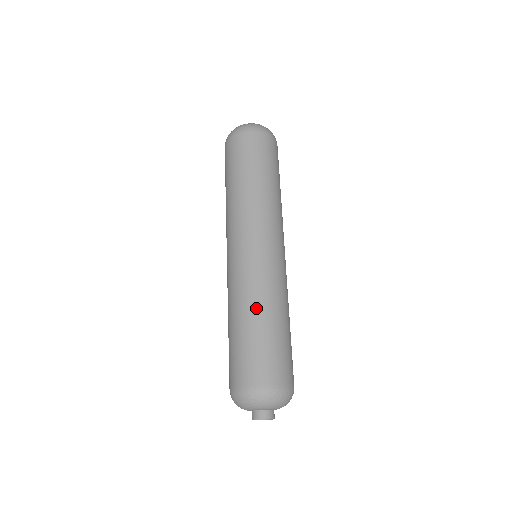
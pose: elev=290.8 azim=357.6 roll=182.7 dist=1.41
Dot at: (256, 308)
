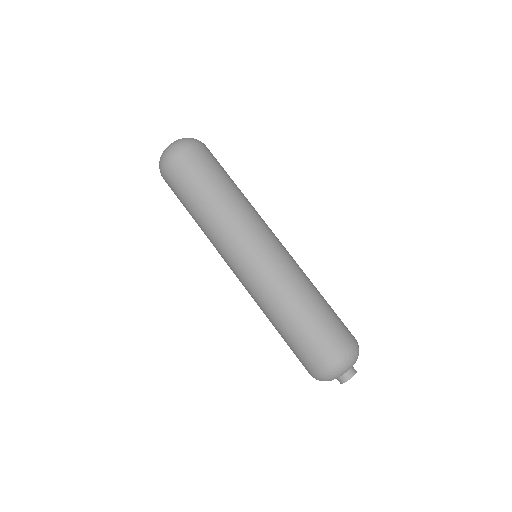
Dot at: (290, 303)
